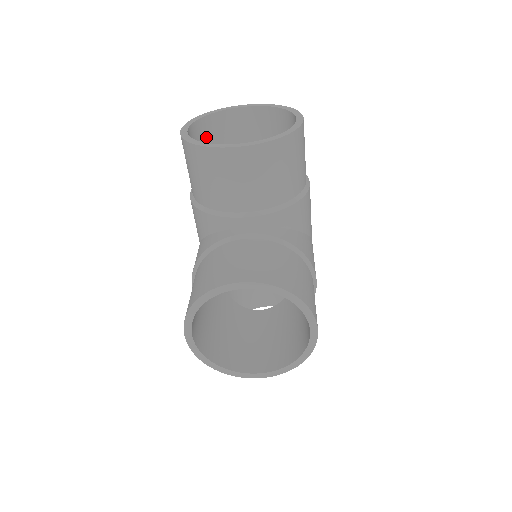
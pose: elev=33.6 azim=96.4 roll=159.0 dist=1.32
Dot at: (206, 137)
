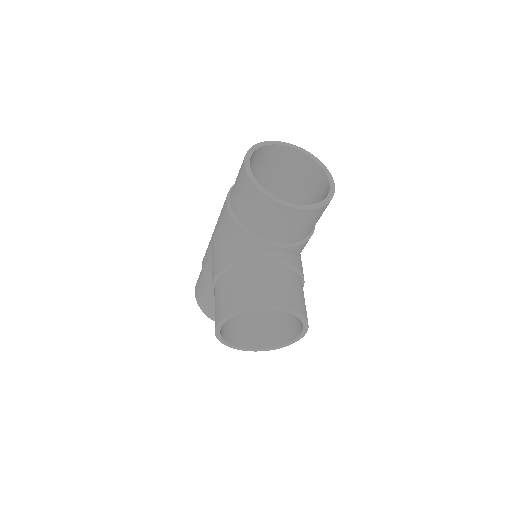
Dot at: (251, 162)
